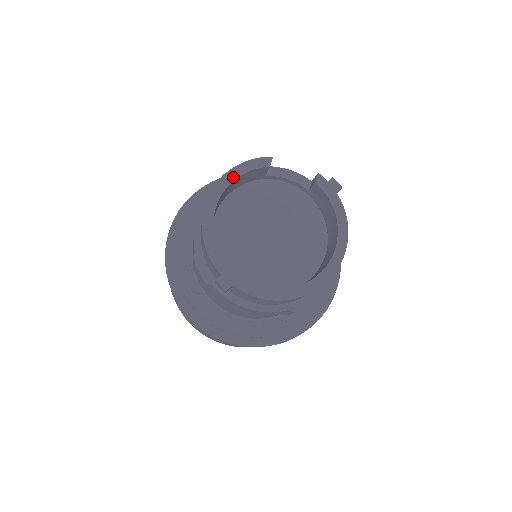
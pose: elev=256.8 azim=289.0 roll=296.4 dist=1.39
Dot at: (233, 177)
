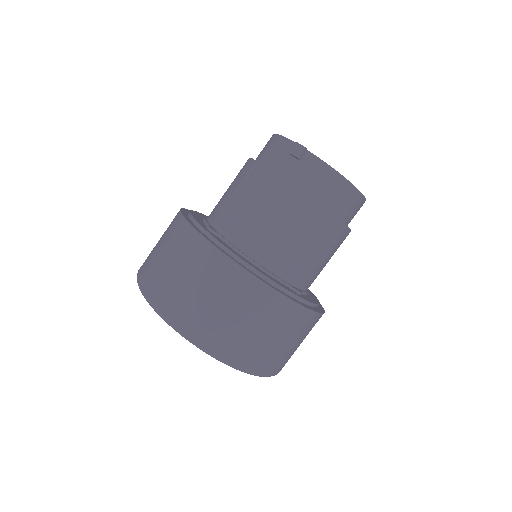
Dot at: occluded
